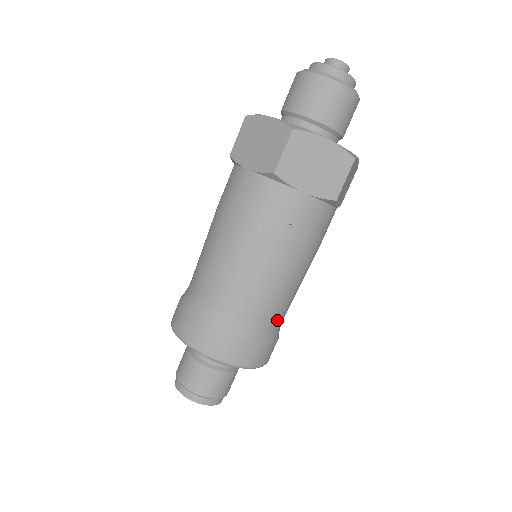
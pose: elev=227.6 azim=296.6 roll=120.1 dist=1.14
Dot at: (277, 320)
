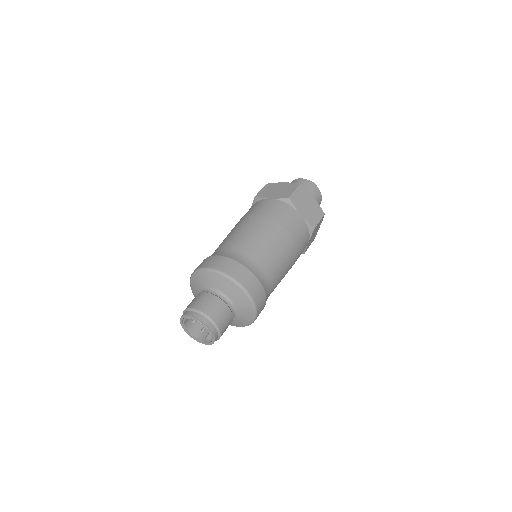
Dot at: (271, 285)
